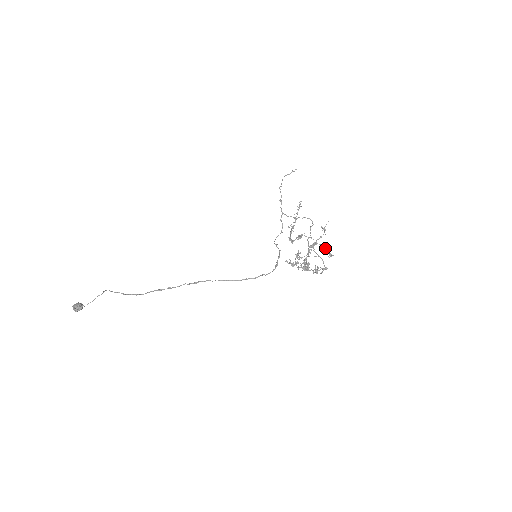
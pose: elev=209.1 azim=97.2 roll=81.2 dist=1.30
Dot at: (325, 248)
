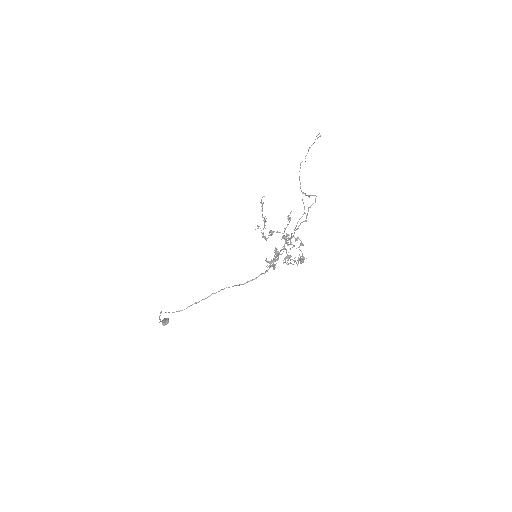
Dot at: (295, 238)
